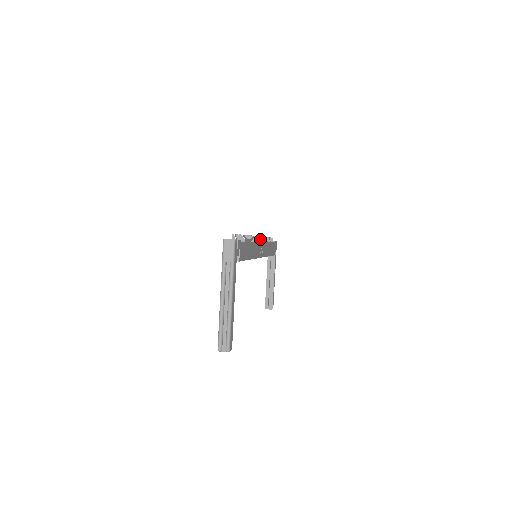
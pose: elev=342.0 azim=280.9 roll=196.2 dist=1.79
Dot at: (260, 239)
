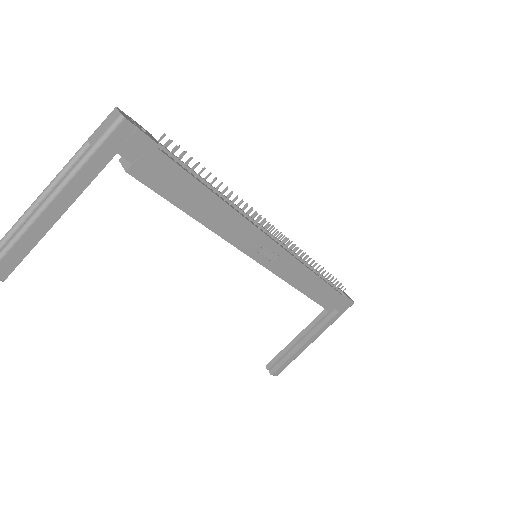
Dot at: (283, 240)
